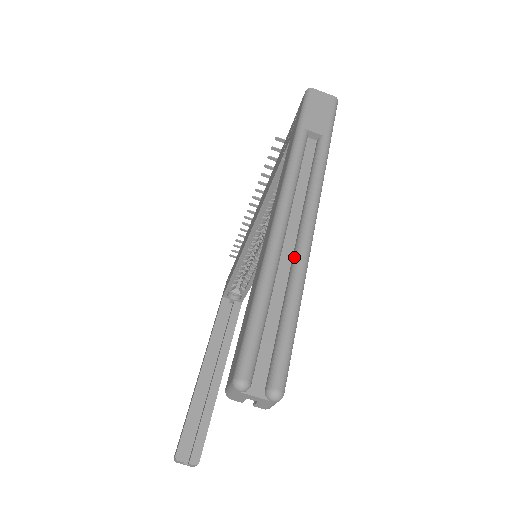
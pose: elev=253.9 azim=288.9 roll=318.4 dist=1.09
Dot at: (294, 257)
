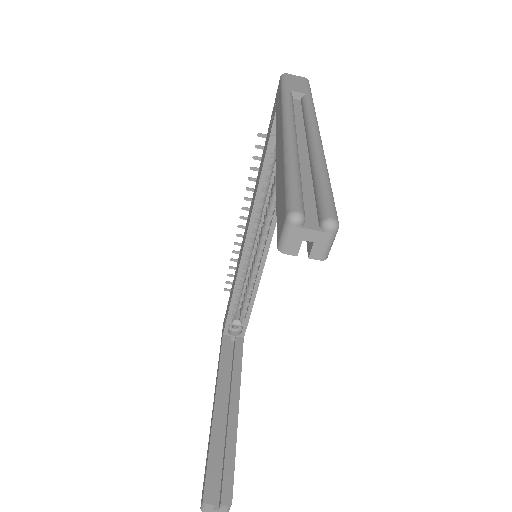
Dot at: (310, 151)
